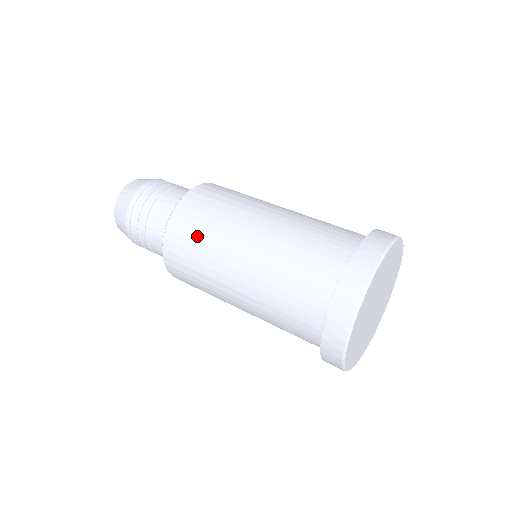
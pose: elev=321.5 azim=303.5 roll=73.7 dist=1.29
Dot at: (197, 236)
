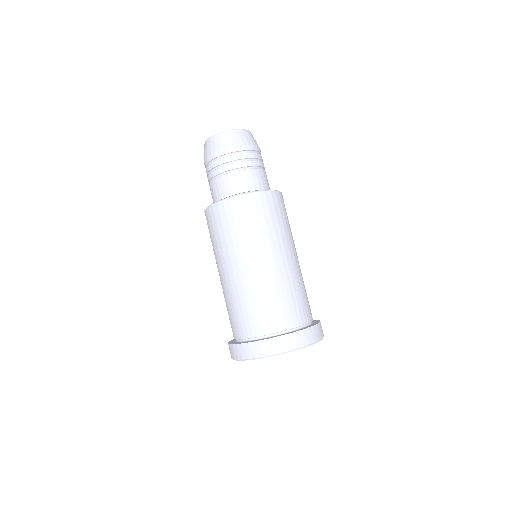
Dot at: (211, 236)
